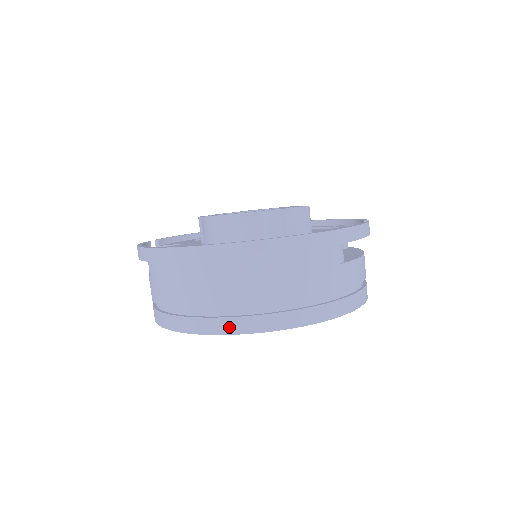
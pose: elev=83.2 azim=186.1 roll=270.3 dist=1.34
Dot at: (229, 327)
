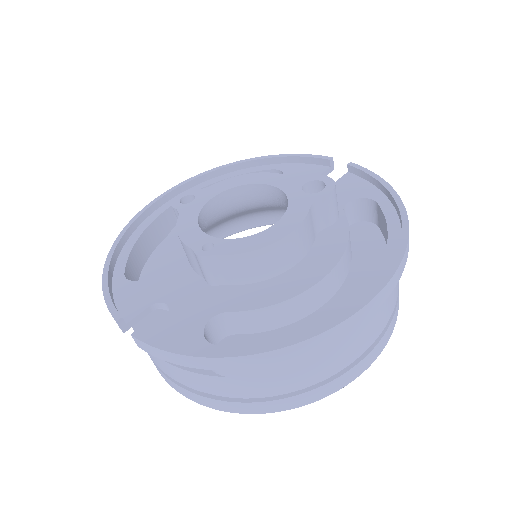
Dot at: (374, 356)
